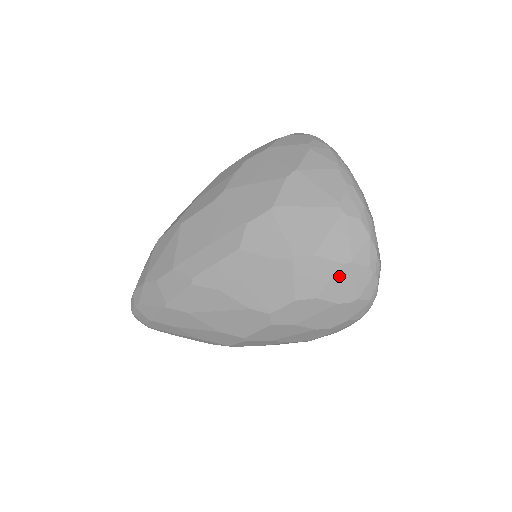
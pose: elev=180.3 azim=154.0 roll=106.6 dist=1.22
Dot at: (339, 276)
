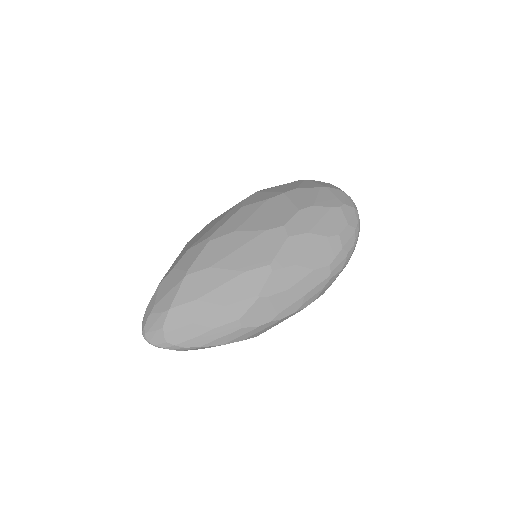
Dot at: (322, 193)
